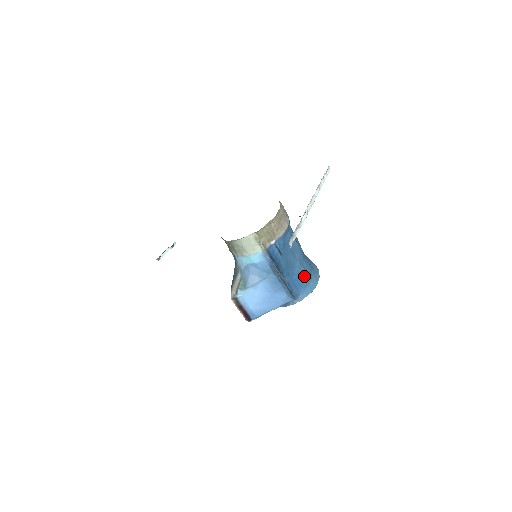
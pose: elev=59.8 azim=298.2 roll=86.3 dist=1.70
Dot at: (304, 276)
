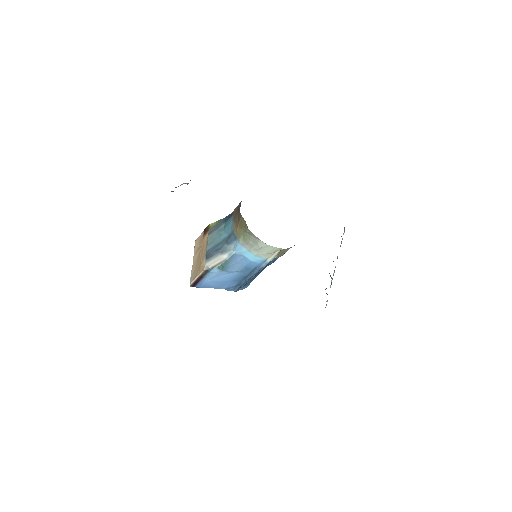
Dot at: occluded
